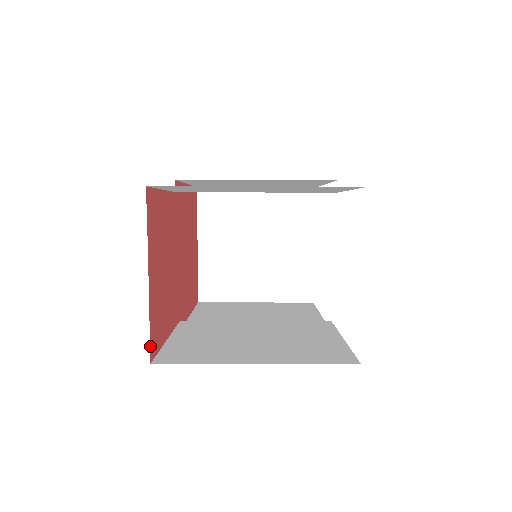
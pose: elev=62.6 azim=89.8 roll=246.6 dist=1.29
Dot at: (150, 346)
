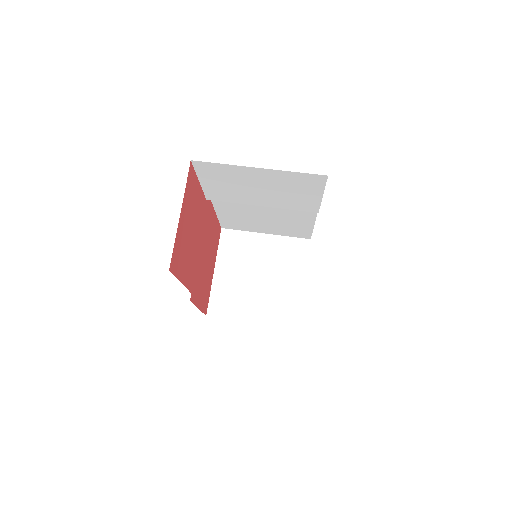
Dot at: (171, 259)
